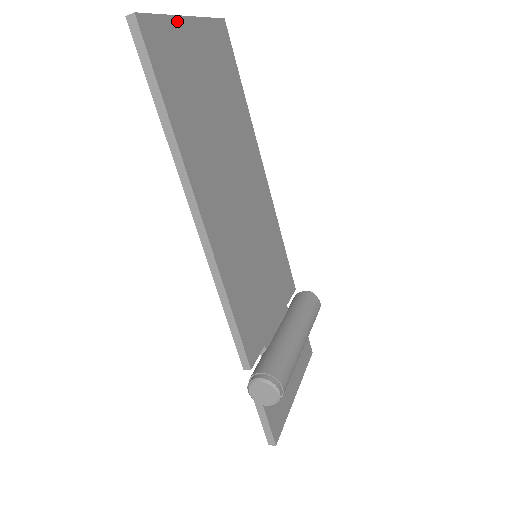
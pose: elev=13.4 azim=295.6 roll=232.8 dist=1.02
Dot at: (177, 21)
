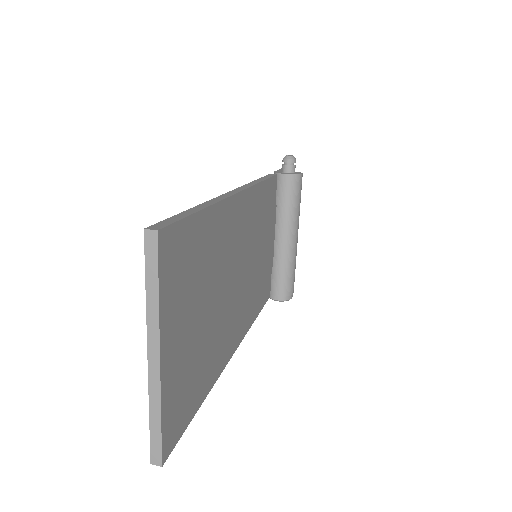
Dot at: (163, 385)
